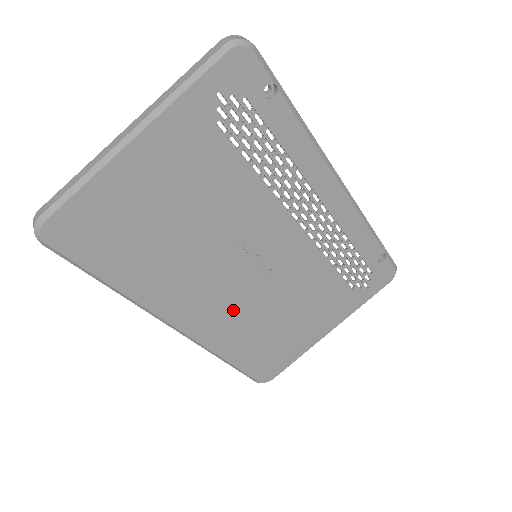
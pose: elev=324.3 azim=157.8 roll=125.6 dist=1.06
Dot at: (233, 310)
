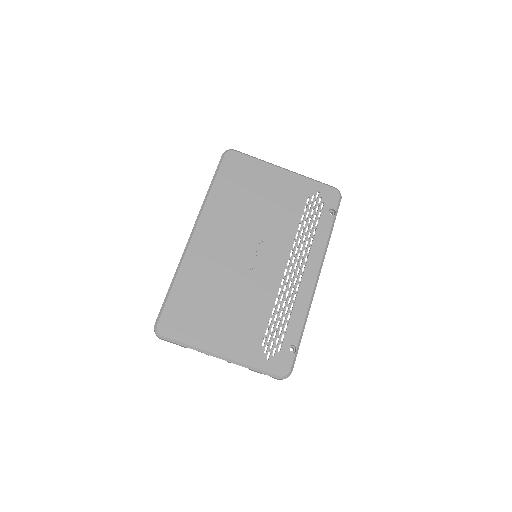
Dot at: (217, 262)
